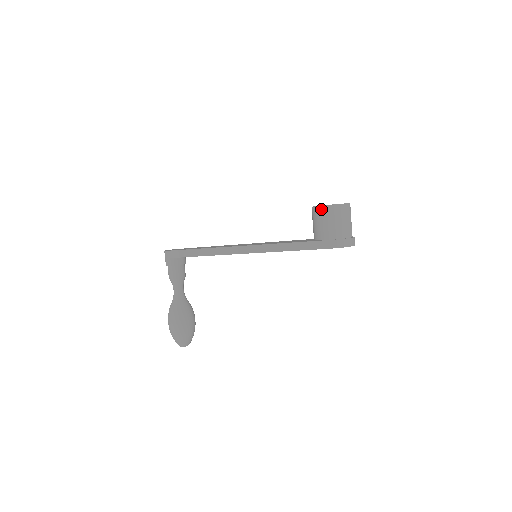
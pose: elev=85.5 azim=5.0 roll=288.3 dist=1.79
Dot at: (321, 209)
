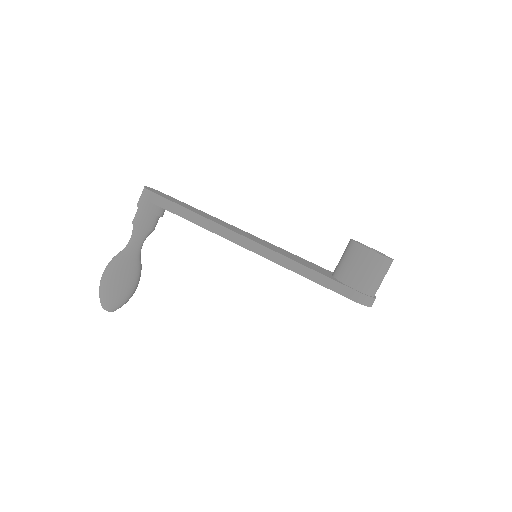
Dot at: (366, 252)
